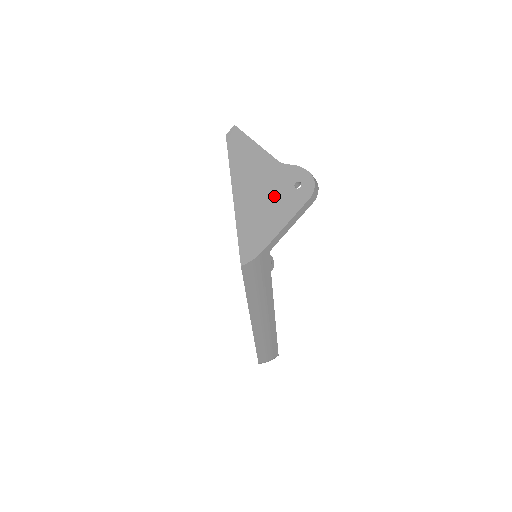
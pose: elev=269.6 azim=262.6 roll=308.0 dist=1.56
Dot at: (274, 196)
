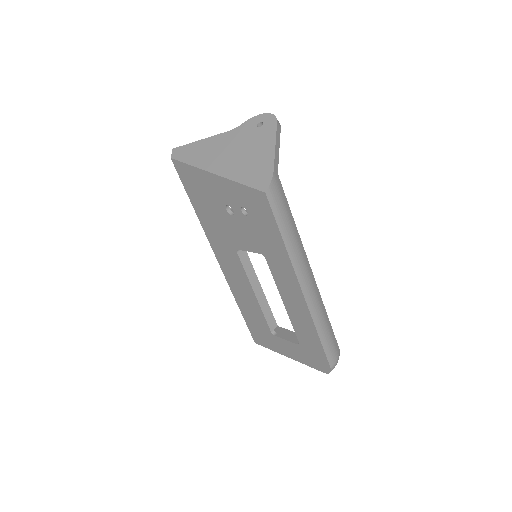
Dot at: (248, 144)
